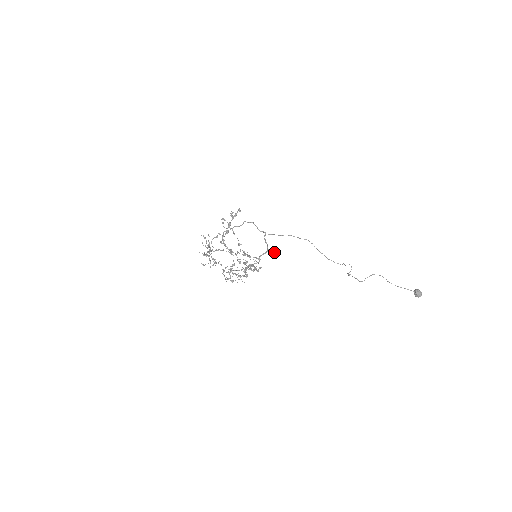
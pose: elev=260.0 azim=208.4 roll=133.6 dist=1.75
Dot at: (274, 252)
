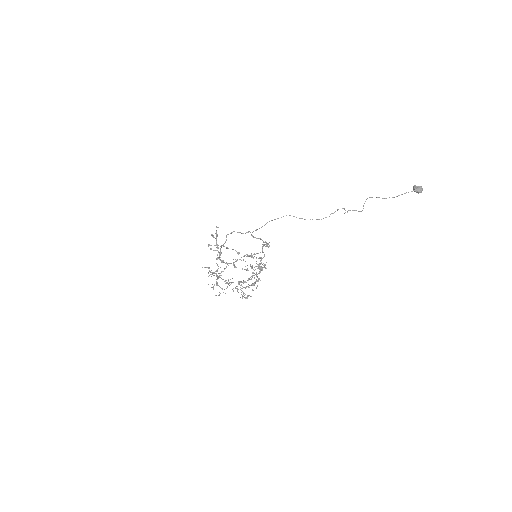
Dot at: (267, 245)
